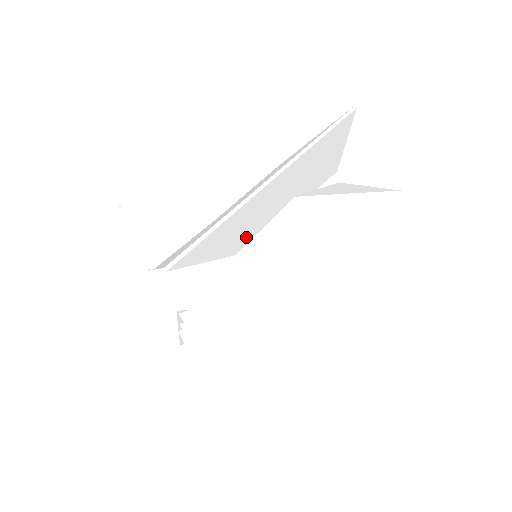
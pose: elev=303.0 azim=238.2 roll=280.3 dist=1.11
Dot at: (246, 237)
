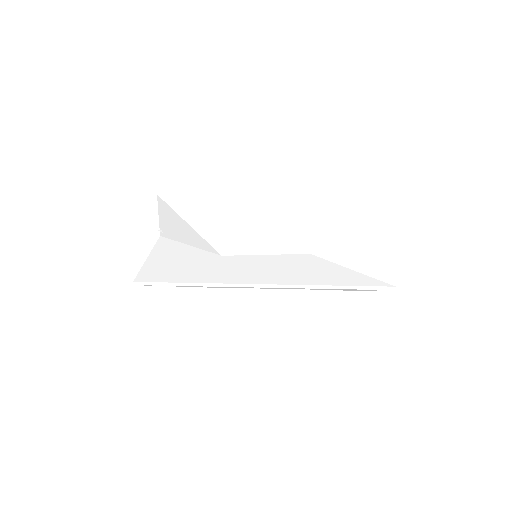
Dot at: occluded
